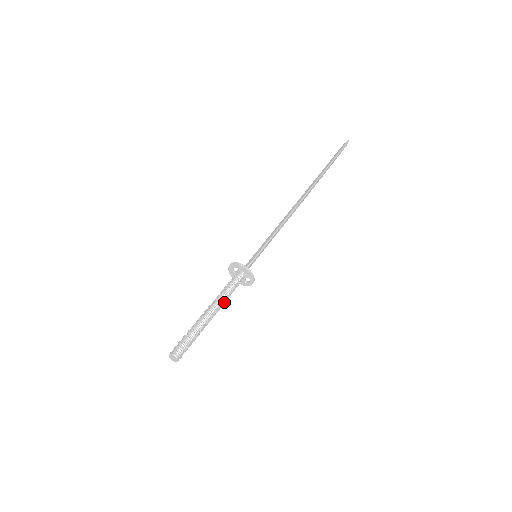
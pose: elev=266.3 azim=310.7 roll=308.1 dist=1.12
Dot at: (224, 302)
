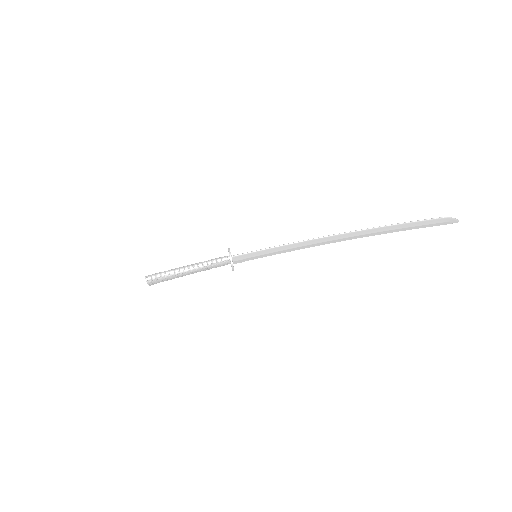
Dot at: (202, 268)
